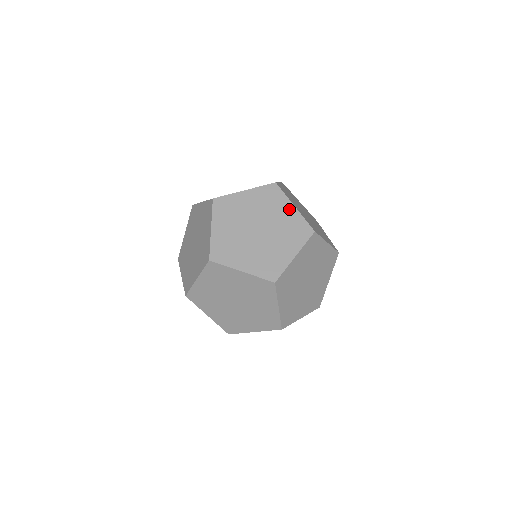
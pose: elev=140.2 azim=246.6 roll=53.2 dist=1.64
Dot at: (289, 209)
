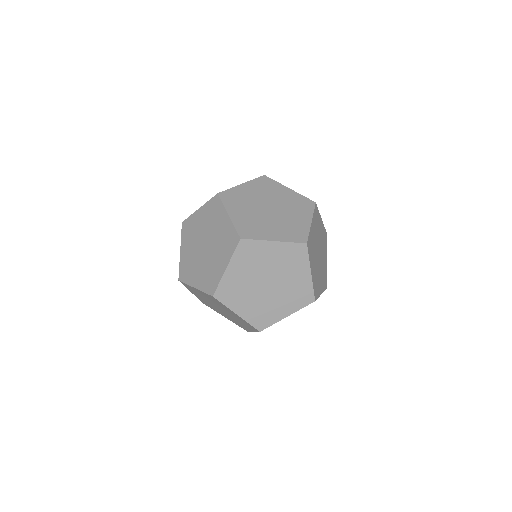
Dot at: (286, 191)
